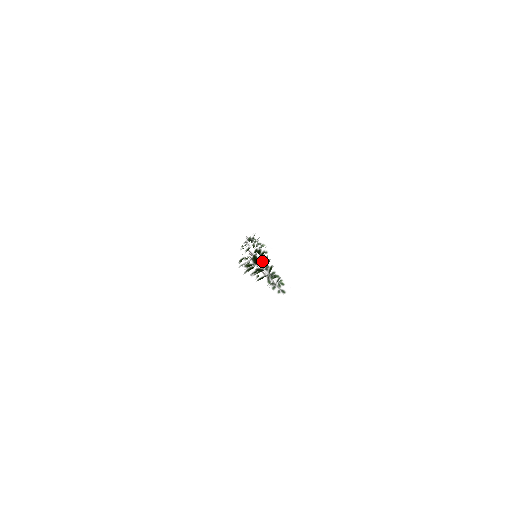
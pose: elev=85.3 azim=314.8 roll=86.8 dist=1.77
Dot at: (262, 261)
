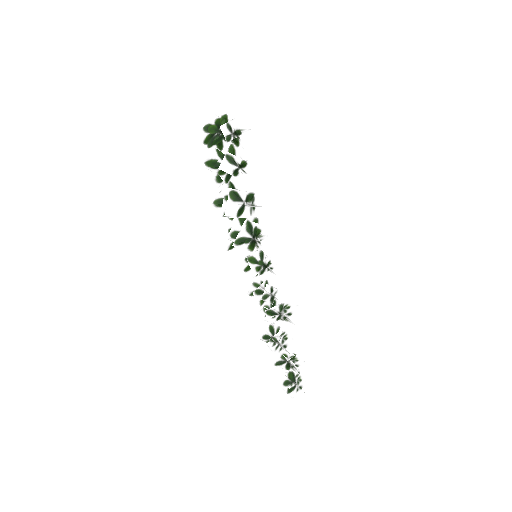
Dot at: occluded
